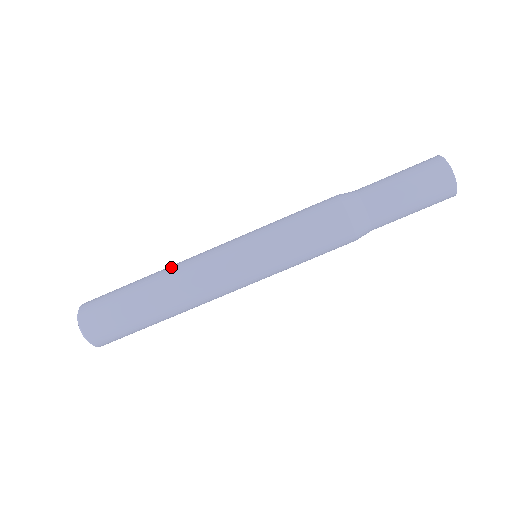
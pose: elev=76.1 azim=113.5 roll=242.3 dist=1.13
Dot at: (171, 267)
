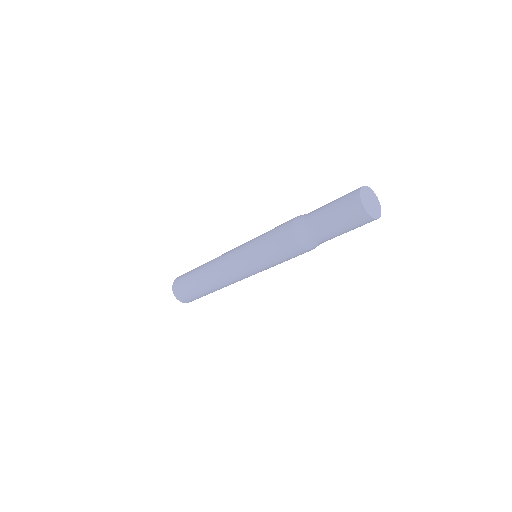
Dot at: (210, 263)
